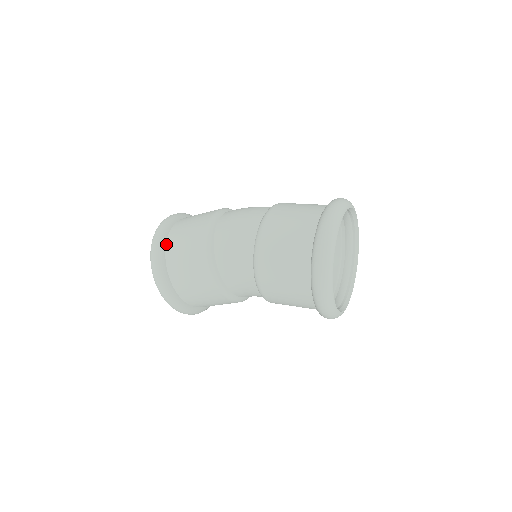
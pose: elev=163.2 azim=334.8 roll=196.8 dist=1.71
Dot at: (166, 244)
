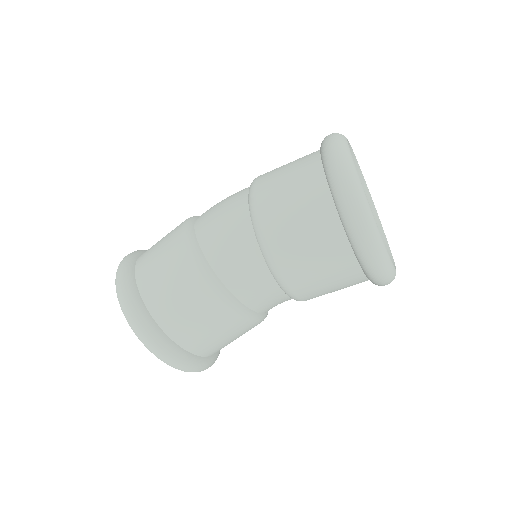
Dot at: (135, 271)
